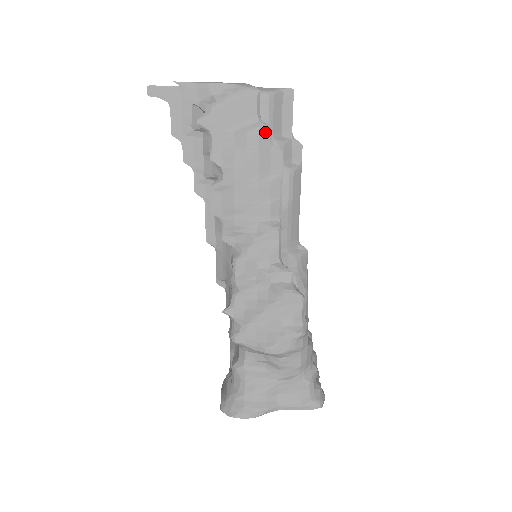
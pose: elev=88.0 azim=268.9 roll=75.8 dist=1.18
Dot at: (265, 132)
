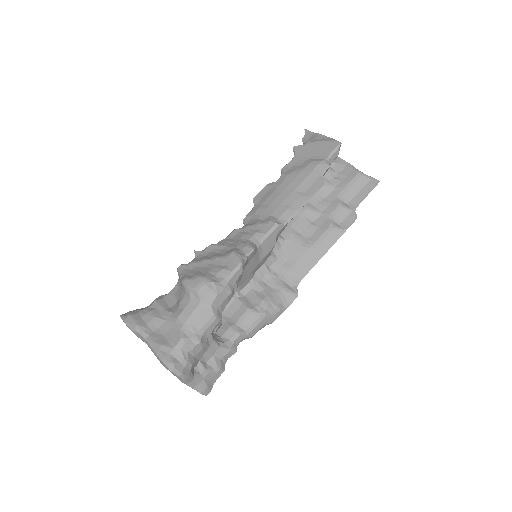
Dot at: (323, 166)
